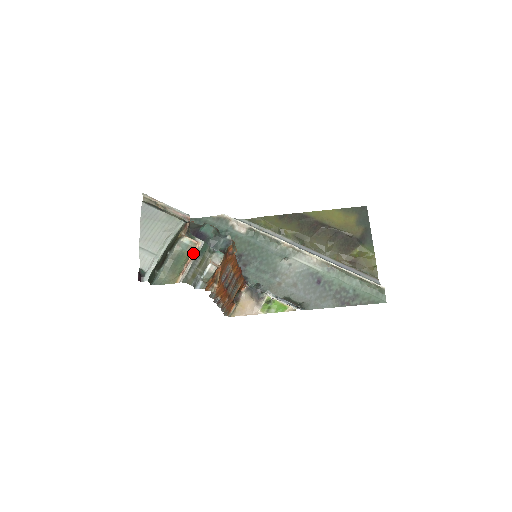
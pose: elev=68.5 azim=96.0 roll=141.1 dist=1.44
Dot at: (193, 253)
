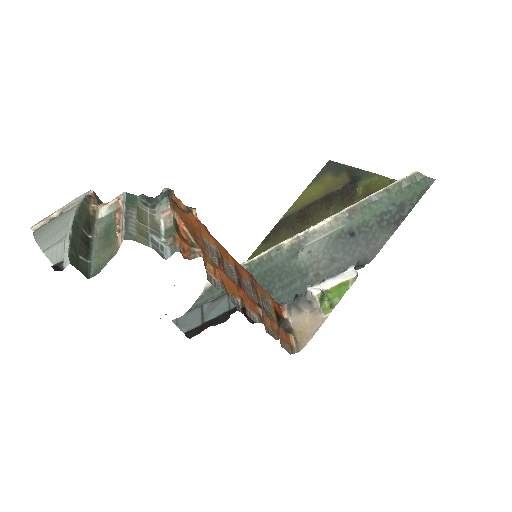
Dot at: (120, 212)
